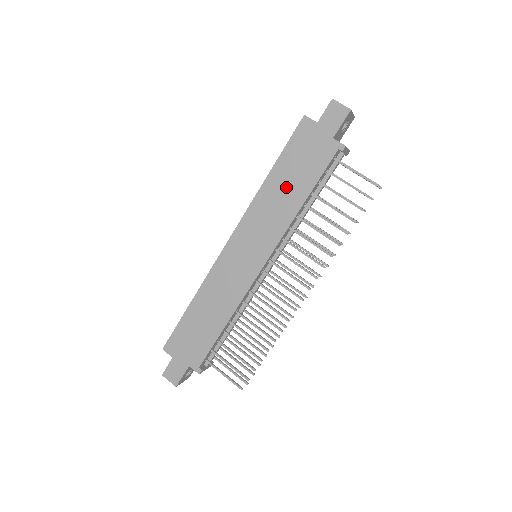
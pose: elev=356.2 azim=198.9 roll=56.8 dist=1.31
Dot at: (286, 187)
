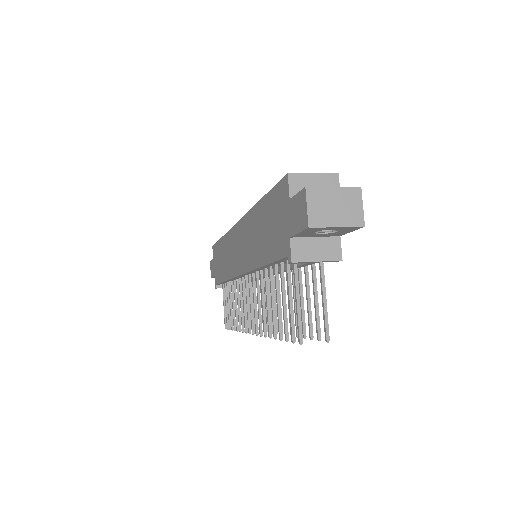
Dot at: (260, 233)
